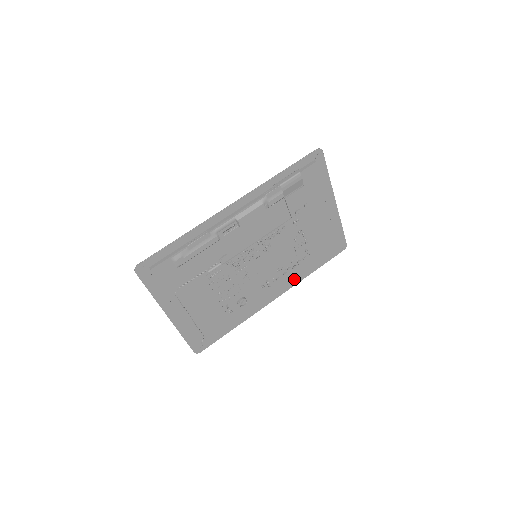
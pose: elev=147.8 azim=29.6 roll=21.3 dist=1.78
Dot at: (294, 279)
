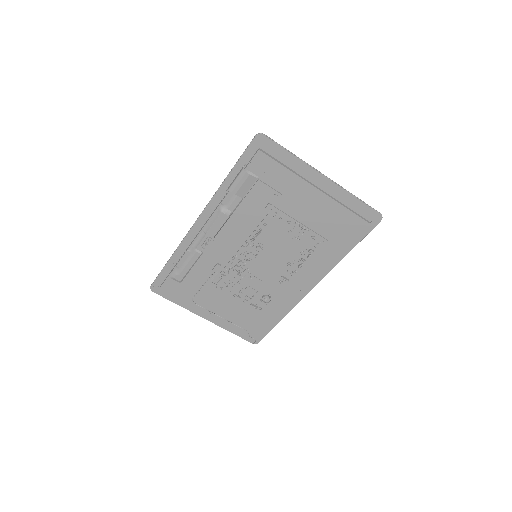
Dot at: (320, 267)
